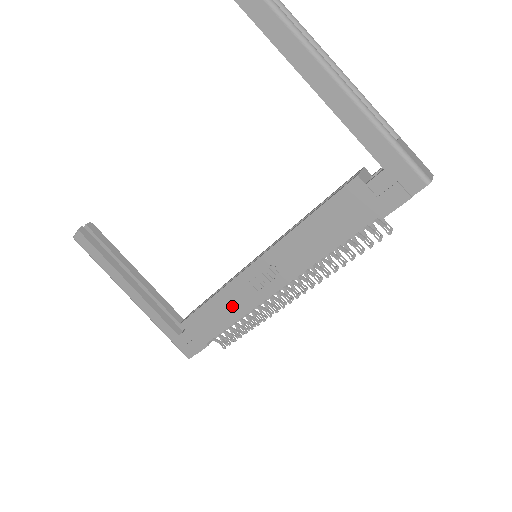
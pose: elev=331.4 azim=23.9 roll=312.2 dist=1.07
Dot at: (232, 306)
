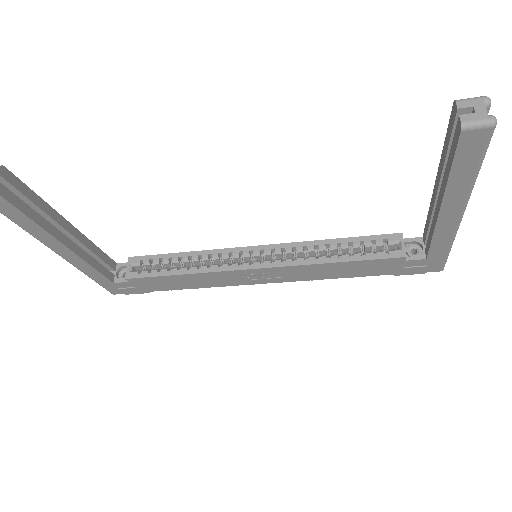
Dot at: (205, 282)
